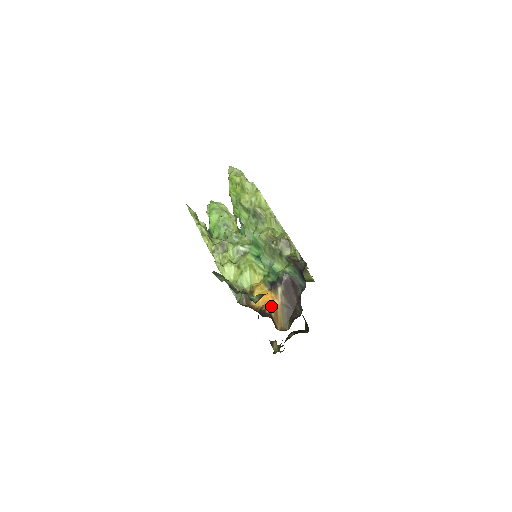
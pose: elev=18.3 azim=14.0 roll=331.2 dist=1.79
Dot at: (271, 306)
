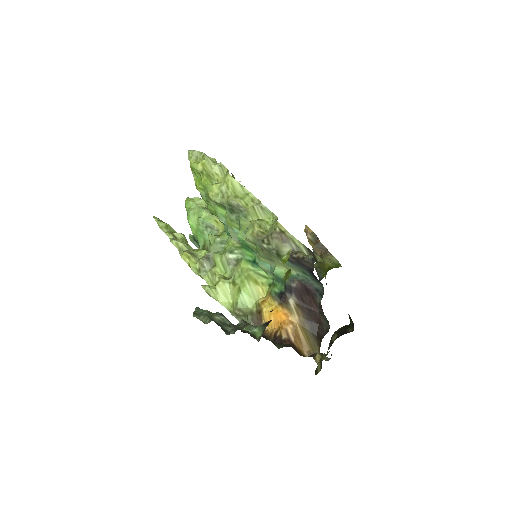
Dot at: (286, 328)
